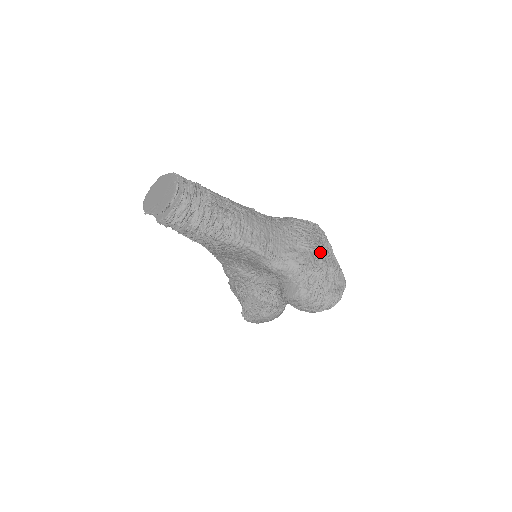
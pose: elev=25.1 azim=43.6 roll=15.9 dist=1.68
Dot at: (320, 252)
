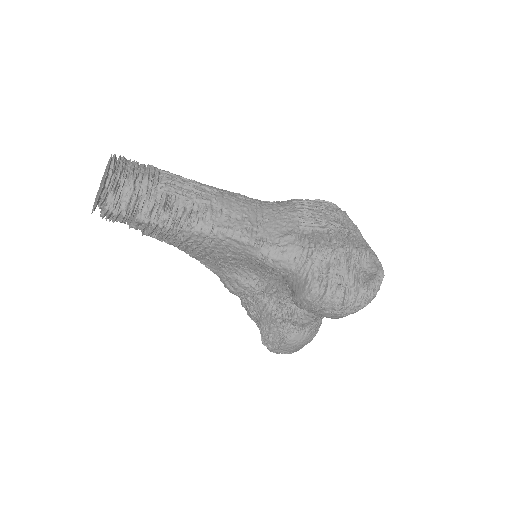
Dot at: (334, 232)
